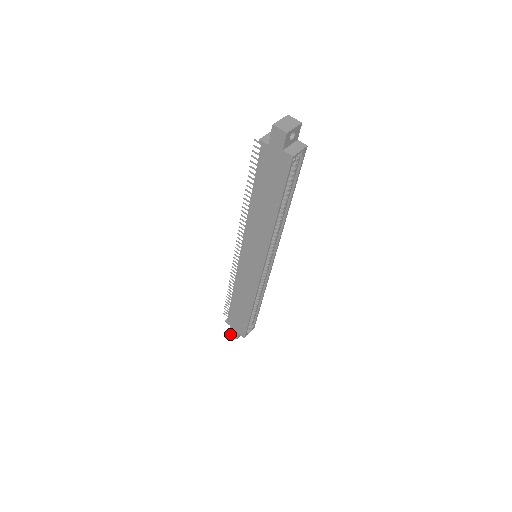
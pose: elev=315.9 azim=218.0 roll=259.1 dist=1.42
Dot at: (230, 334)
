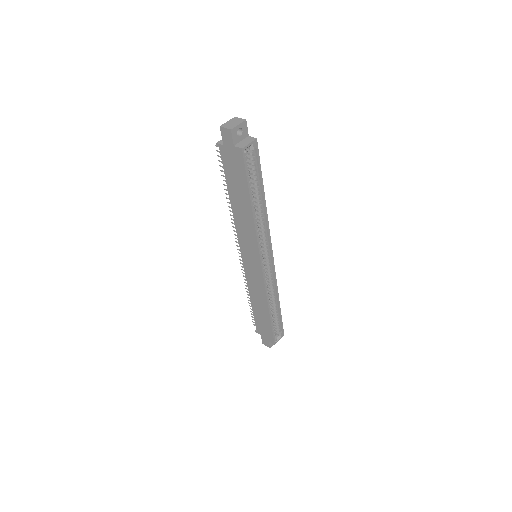
Dot at: occluded
